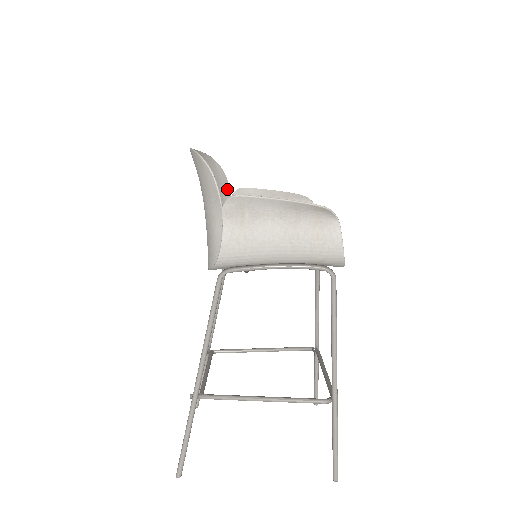
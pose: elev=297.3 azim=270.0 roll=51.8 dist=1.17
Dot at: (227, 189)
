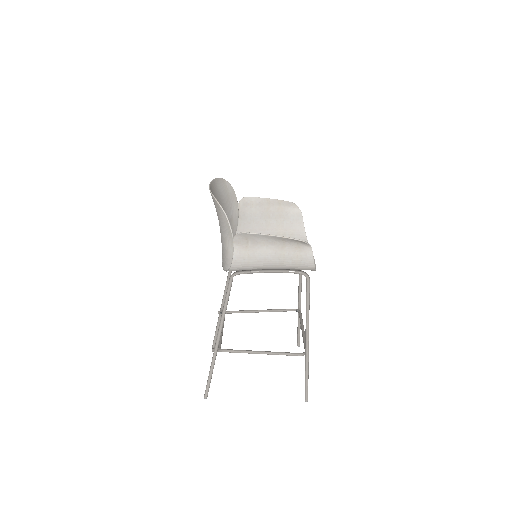
Dot at: (235, 200)
